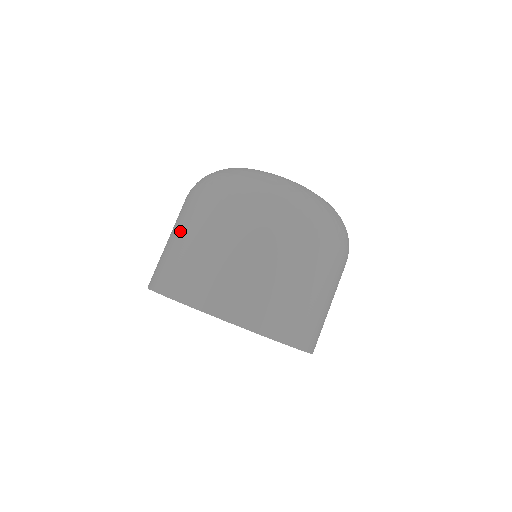
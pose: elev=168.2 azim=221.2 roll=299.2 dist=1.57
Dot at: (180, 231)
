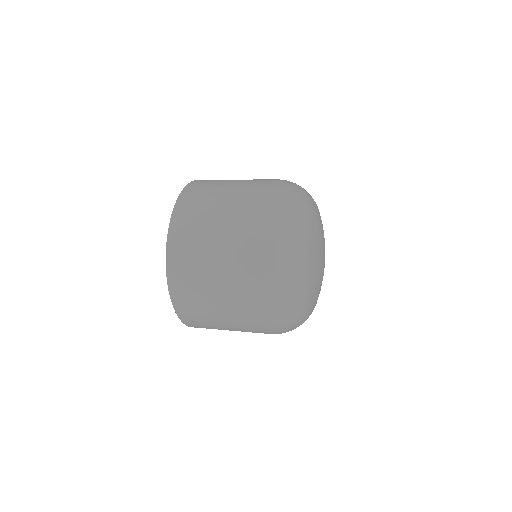
Dot at: (231, 197)
